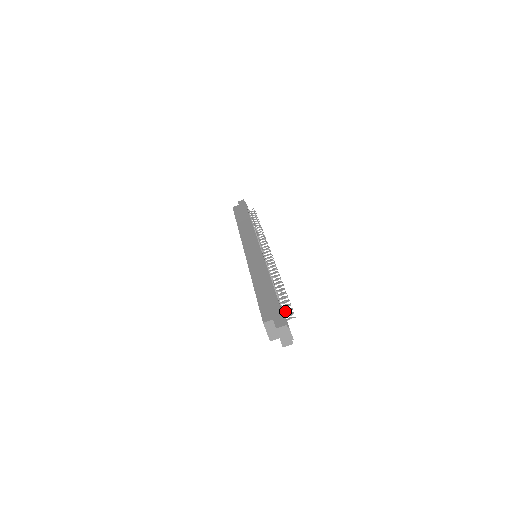
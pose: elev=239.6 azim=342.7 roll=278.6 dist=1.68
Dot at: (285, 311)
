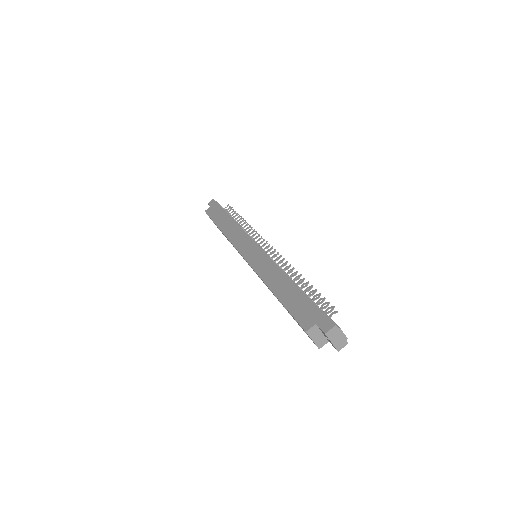
Dot at: (323, 308)
